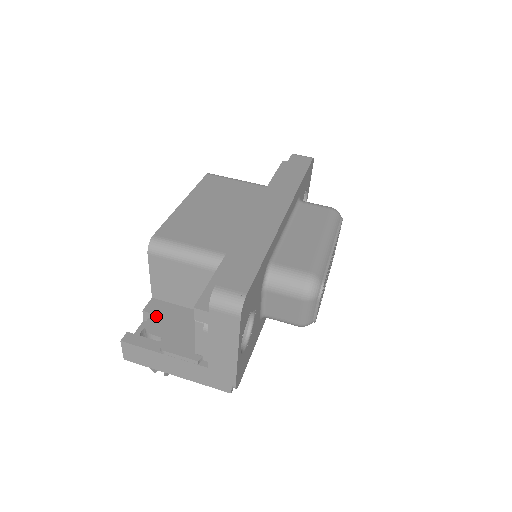
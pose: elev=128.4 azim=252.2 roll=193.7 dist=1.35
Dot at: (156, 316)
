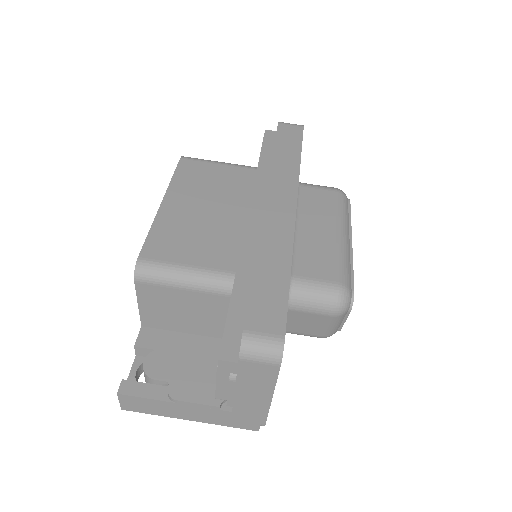
Dot at: (154, 353)
